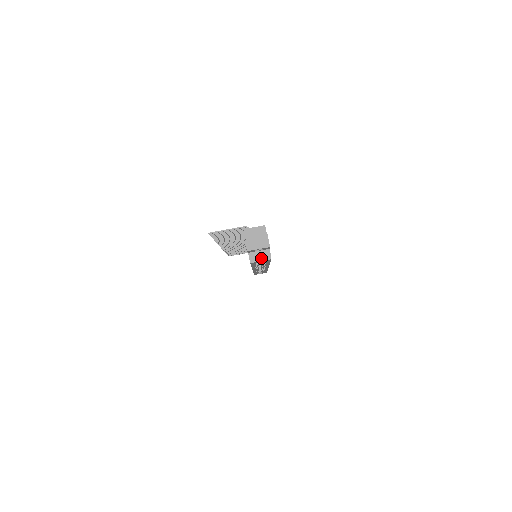
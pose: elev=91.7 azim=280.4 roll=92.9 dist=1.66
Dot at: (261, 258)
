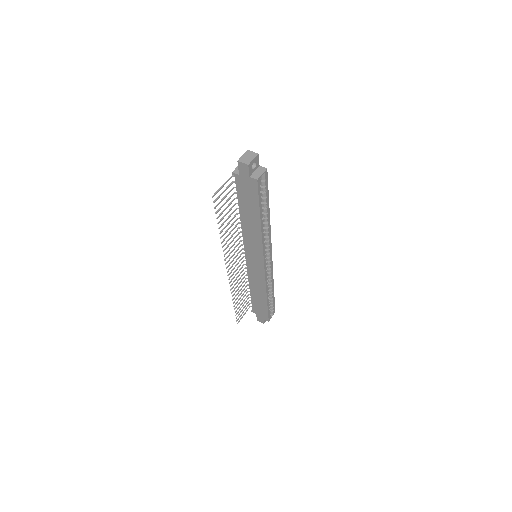
Dot at: (260, 173)
